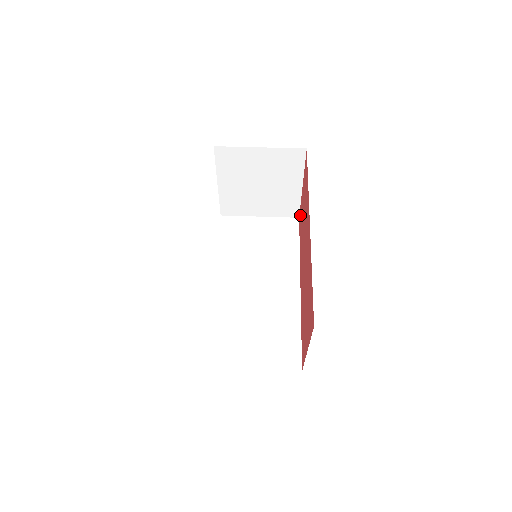
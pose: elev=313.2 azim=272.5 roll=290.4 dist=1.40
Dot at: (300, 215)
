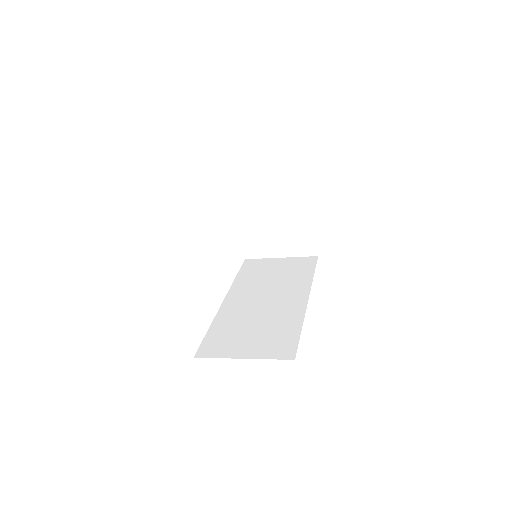
Dot at: occluded
